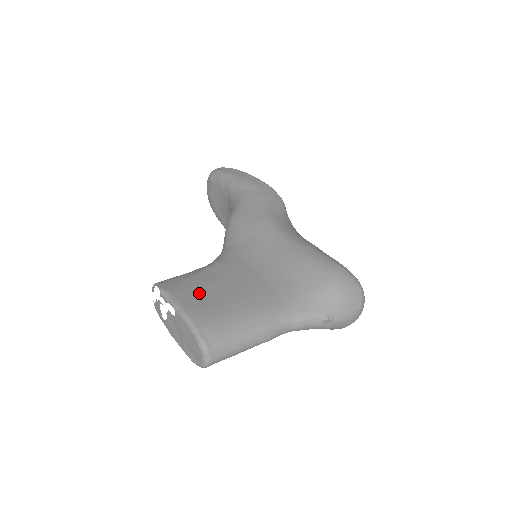
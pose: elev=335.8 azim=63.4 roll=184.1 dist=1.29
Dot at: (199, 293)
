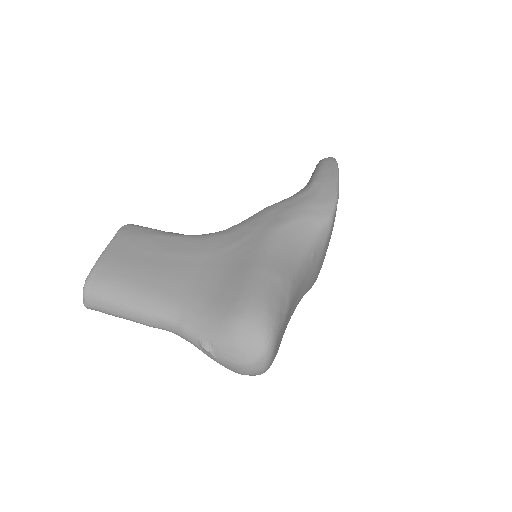
Dot at: (135, 249)
